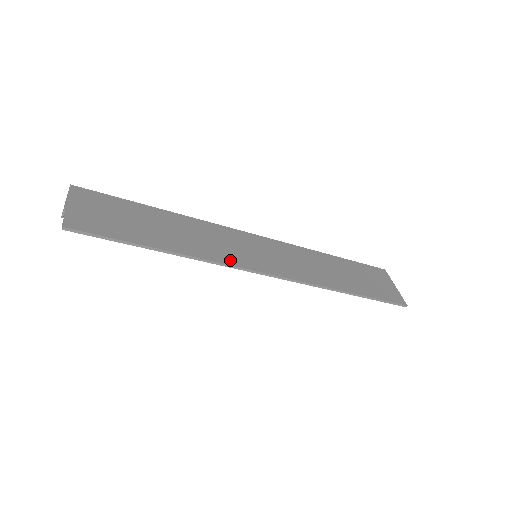
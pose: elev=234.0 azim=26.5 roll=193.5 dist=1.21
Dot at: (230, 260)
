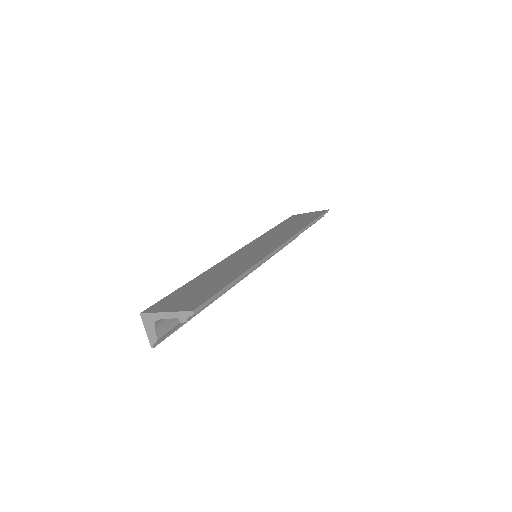
Dot at: (261, 256)
